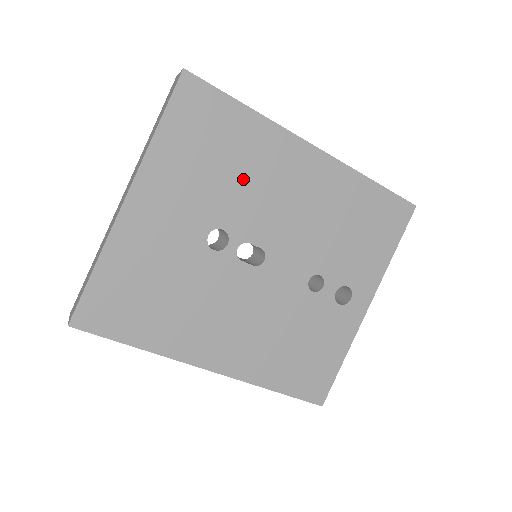
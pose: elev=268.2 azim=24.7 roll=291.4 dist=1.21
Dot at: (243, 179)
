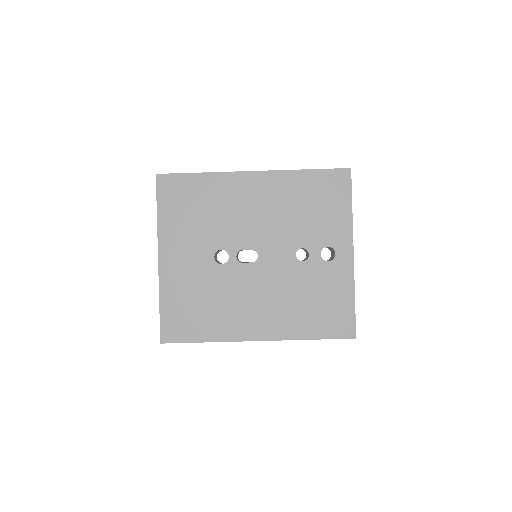
Dot at: (219, 214)
